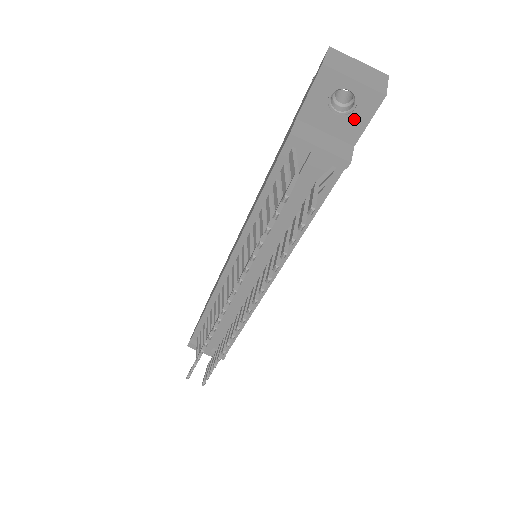
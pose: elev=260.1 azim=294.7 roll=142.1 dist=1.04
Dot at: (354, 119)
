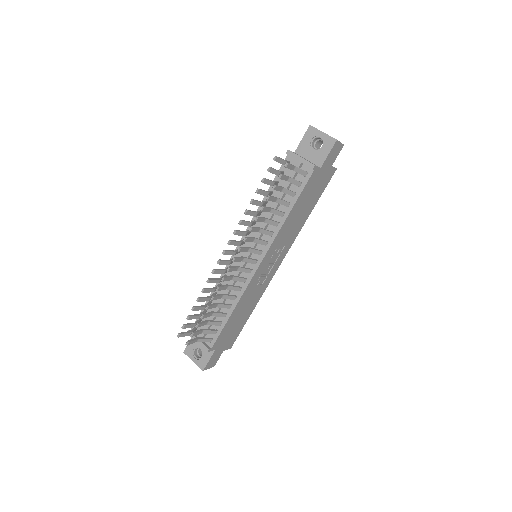
Dot at: (322, 152)
